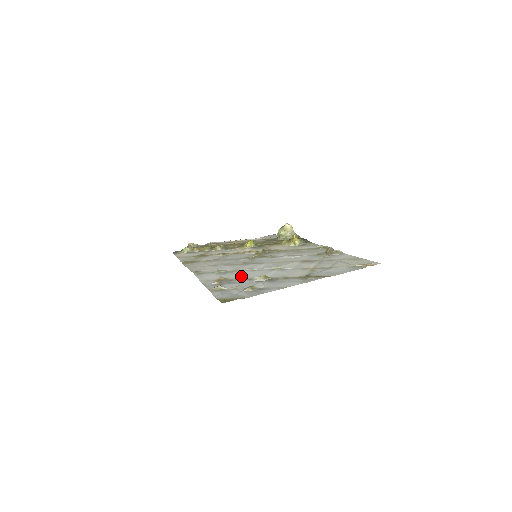
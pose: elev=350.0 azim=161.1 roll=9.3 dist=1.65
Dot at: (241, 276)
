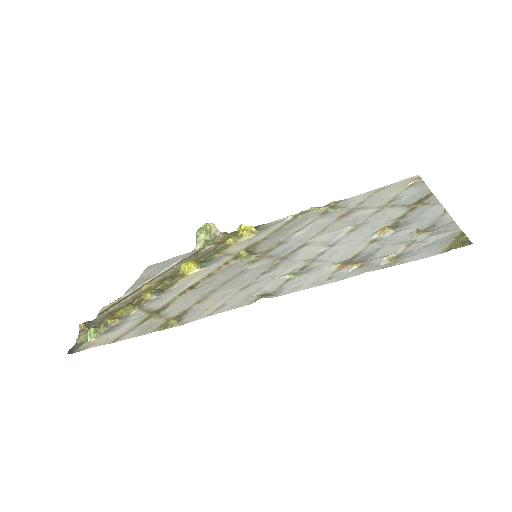
Dot at: (349, 250)
